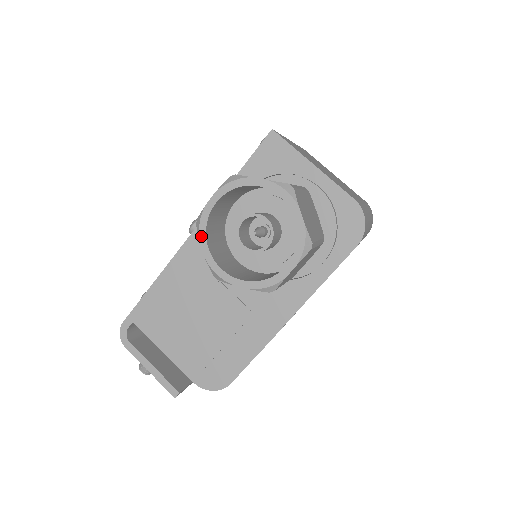
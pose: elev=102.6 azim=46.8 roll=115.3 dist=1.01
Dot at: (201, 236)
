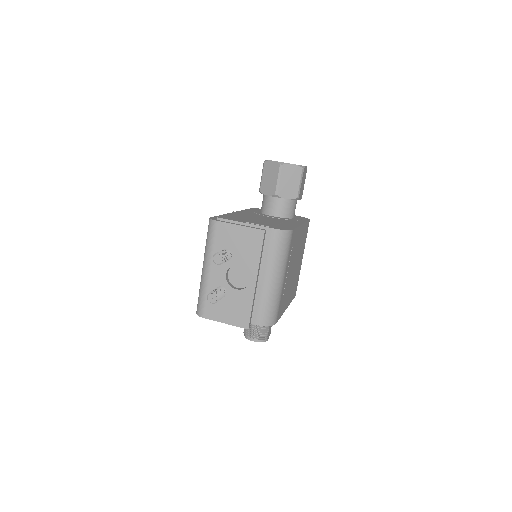
Dot at: (269, 160)
